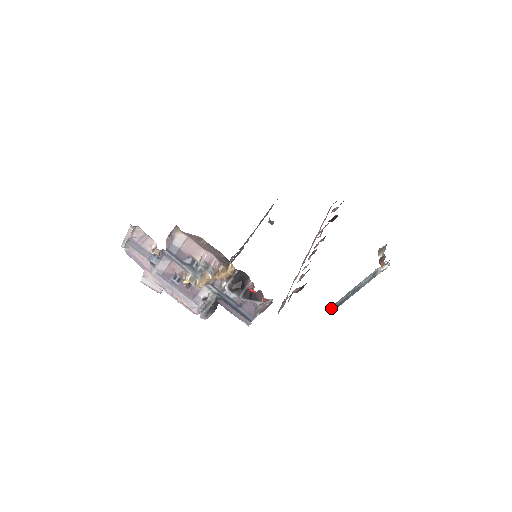
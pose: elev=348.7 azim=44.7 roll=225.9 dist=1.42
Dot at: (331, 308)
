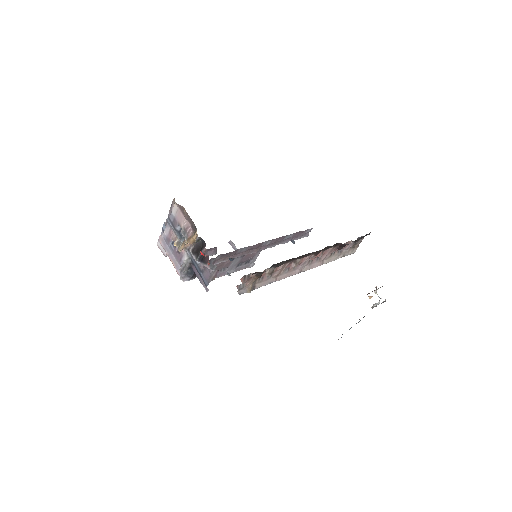
Dot at: occluded
